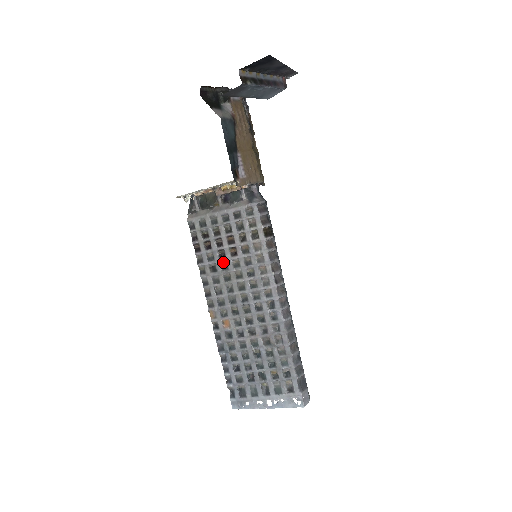
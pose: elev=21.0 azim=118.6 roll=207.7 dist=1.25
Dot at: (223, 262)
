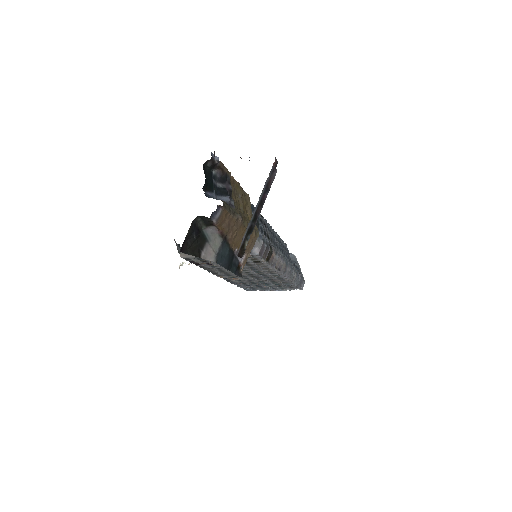
Dot at: occluded
